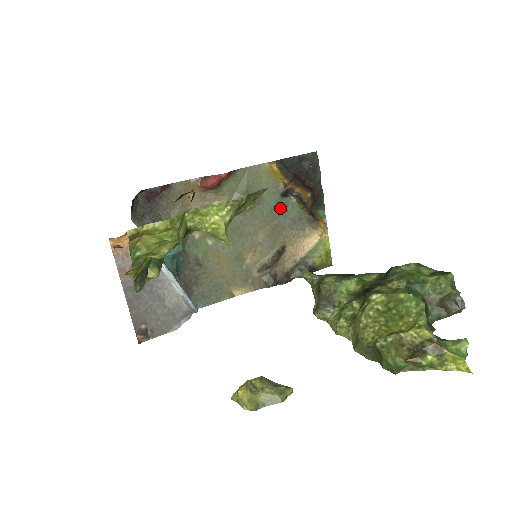
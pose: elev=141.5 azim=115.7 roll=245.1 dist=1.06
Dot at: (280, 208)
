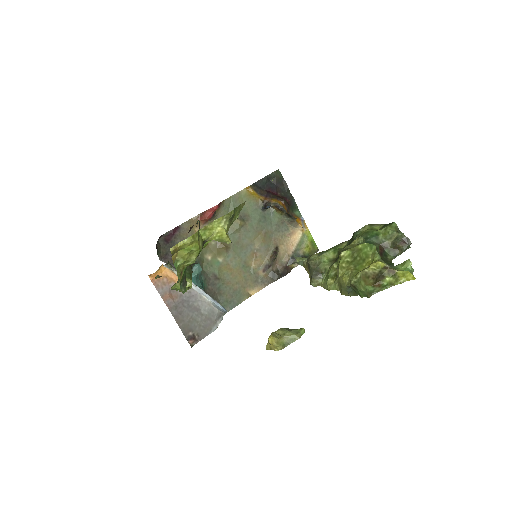
Dot at: (265, 219)
